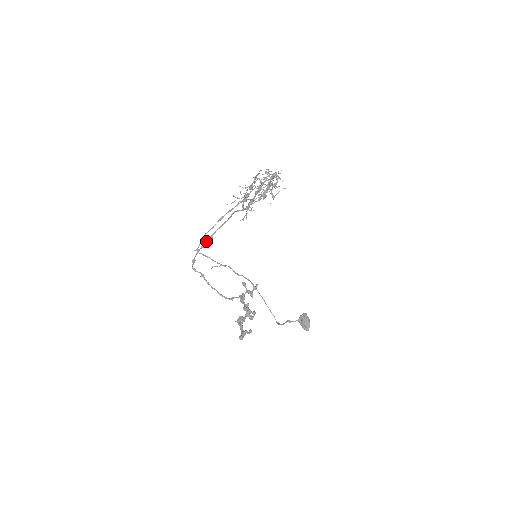
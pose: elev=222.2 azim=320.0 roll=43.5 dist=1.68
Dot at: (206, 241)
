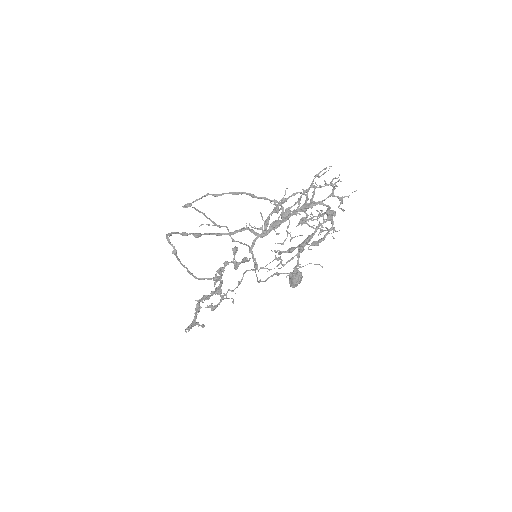
Dot at: (190, 234)
